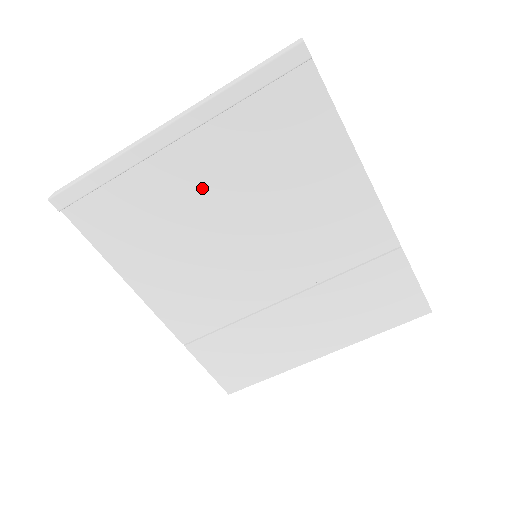
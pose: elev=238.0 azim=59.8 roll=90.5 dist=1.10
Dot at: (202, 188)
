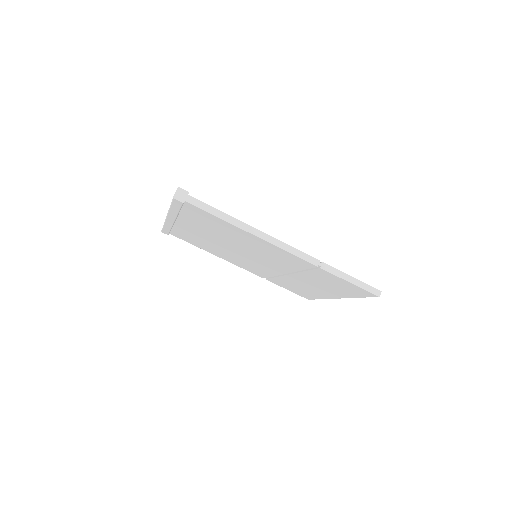
Dot at: (203, 234)
